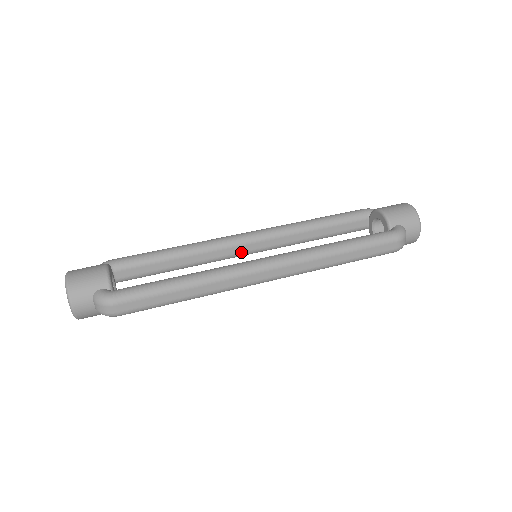
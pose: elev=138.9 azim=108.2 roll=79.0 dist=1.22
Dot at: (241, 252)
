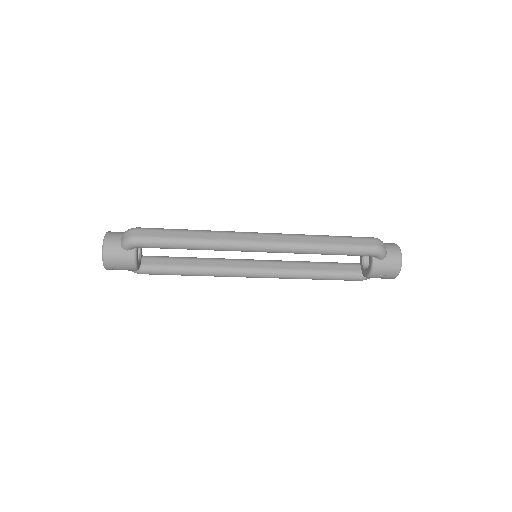
Dot at: (246, 267)
